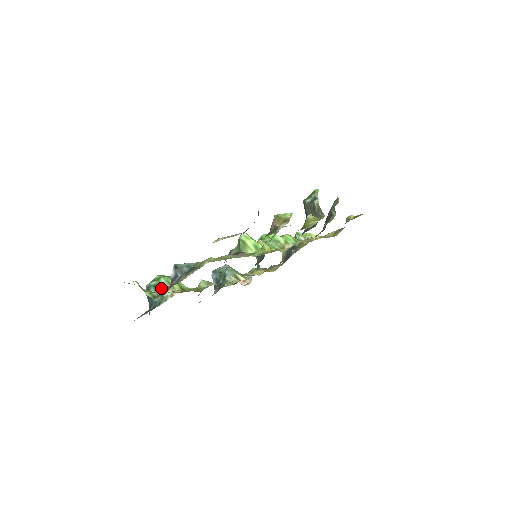
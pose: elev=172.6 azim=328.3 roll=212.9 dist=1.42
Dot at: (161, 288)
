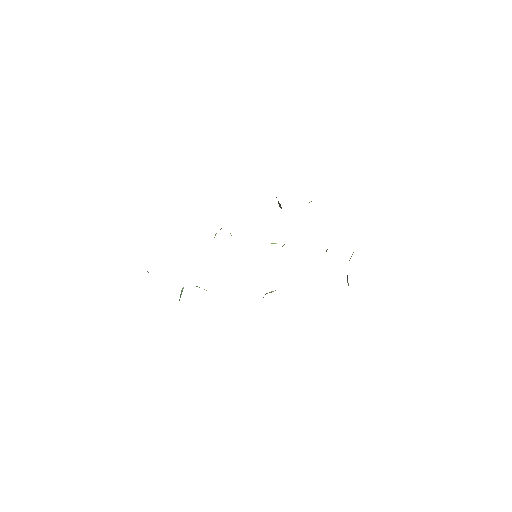
Dot at: (182, 290)
